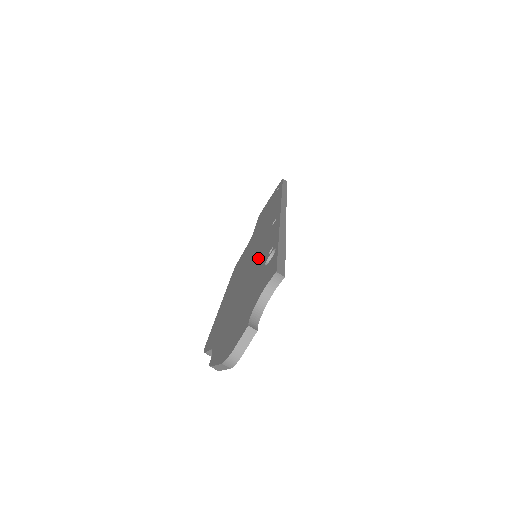
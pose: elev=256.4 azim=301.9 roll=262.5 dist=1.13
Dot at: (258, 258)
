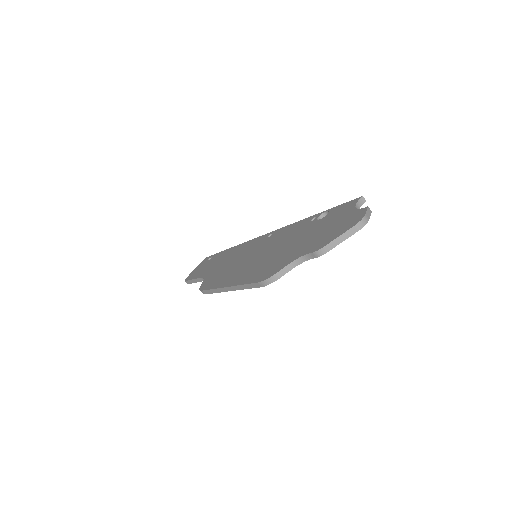
Dot at: (285, 237)
